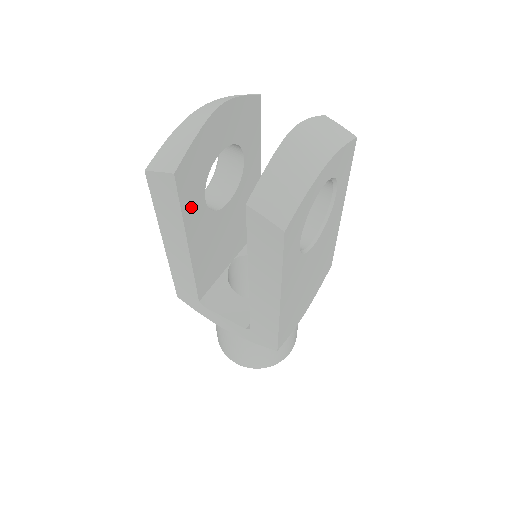
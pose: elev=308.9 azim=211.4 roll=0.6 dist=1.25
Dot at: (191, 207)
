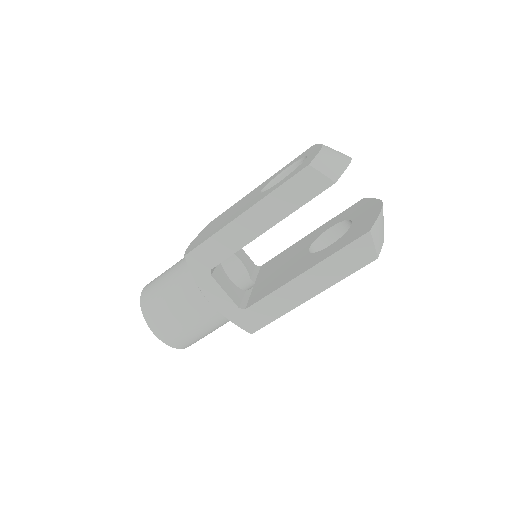
Dot at: occluded
